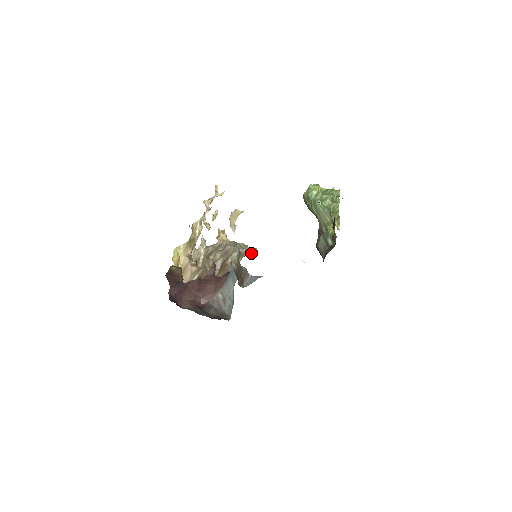
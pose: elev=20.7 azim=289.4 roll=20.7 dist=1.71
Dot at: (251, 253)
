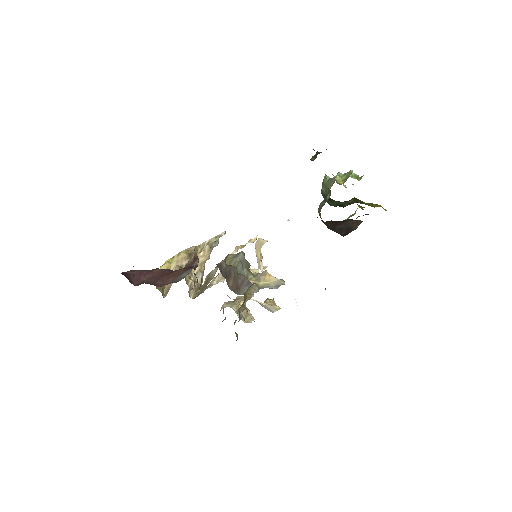
Dot at: (273, 282)
